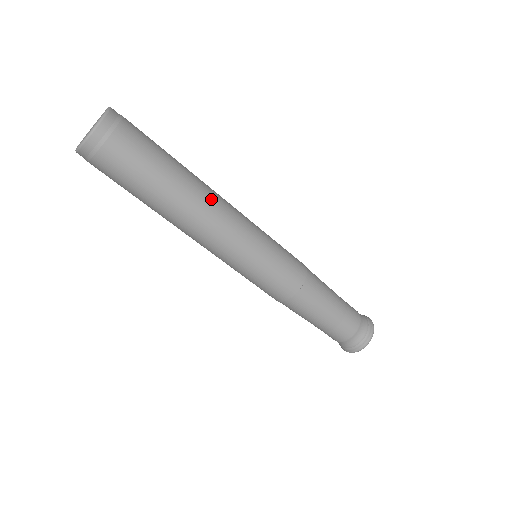
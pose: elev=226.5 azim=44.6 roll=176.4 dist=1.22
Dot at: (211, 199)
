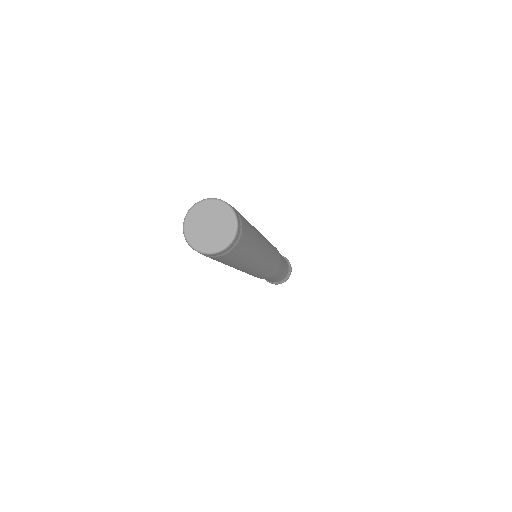
Dot at: (263, 250)
